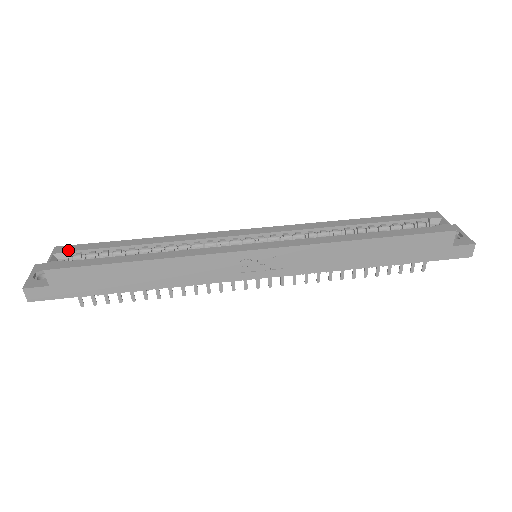
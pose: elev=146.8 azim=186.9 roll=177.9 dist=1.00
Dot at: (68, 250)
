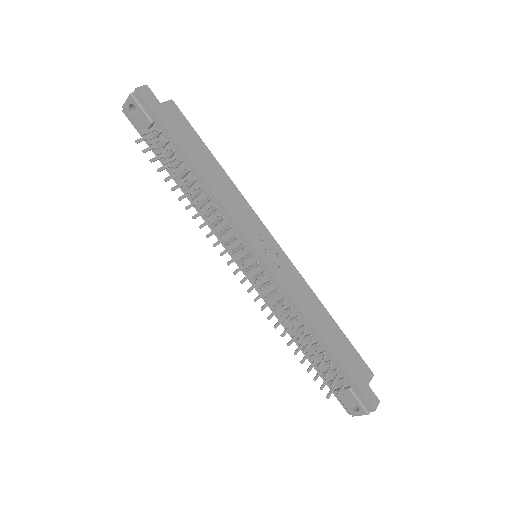
Dot at: occluded
